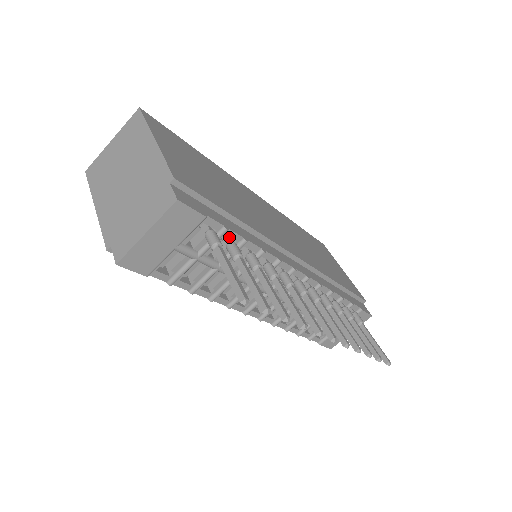
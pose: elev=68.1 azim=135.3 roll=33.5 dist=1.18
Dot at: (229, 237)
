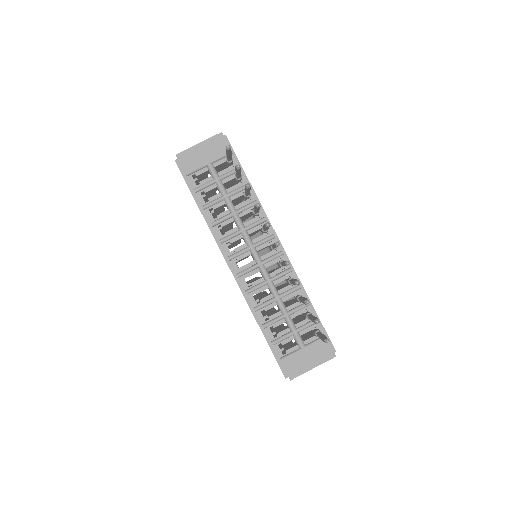
Dot at: occluded
